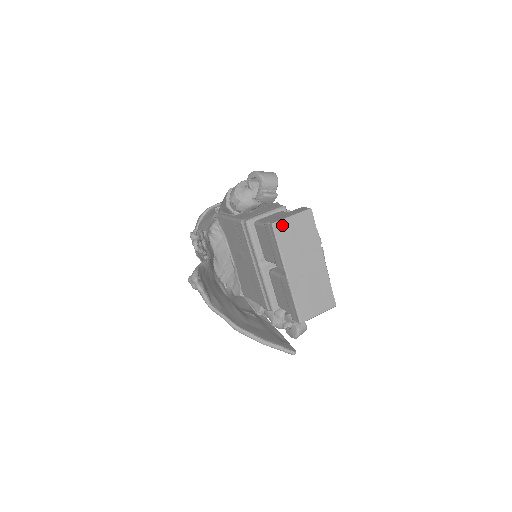
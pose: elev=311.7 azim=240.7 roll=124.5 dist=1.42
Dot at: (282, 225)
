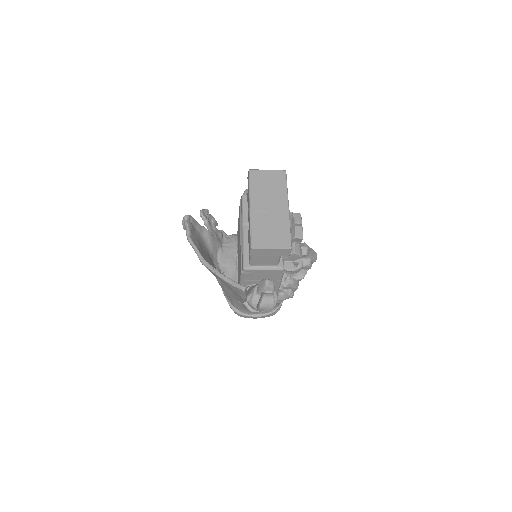
Dot at: (257, 172)
